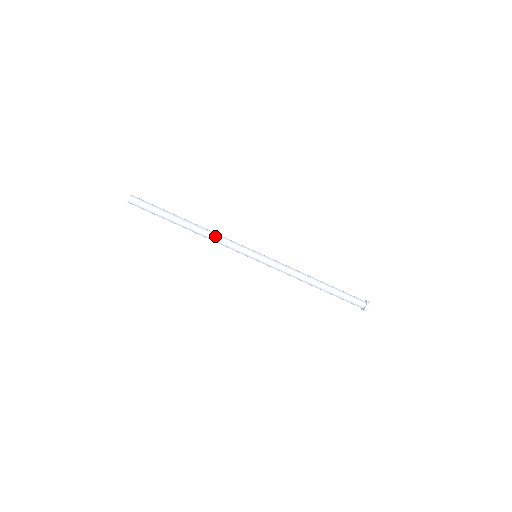
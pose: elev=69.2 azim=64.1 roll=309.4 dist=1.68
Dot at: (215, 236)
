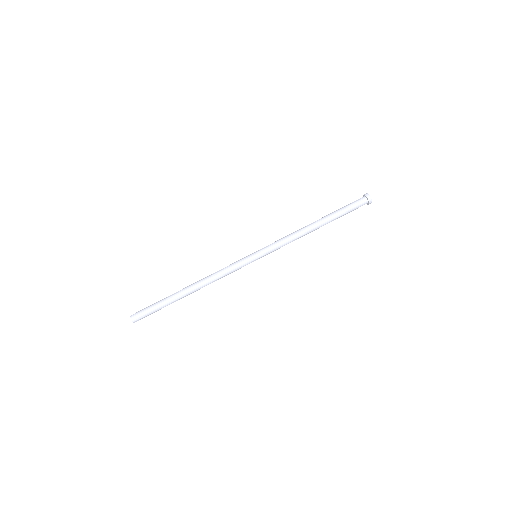
Dot at: (214, 276)
